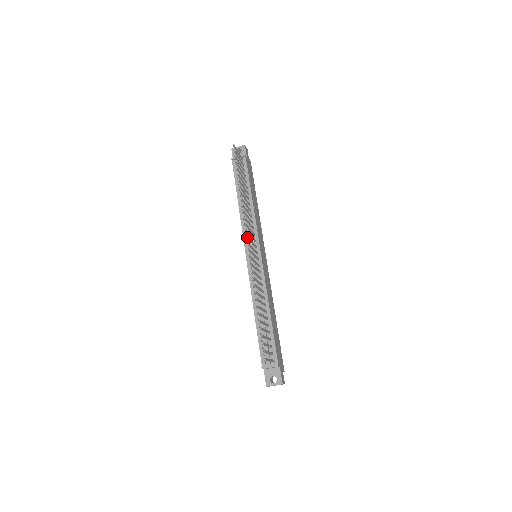
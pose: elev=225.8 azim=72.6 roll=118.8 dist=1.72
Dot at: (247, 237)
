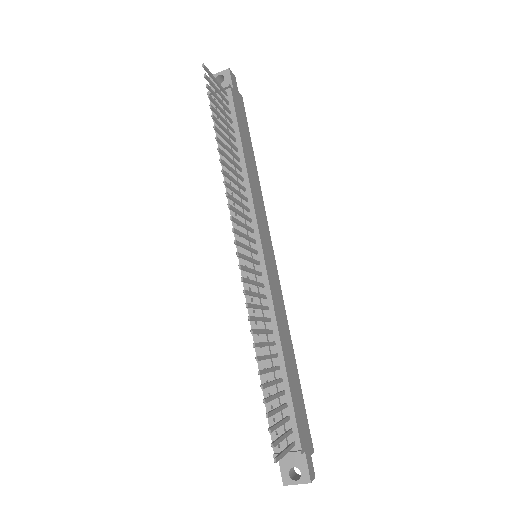
Dot at: (233, 230)
